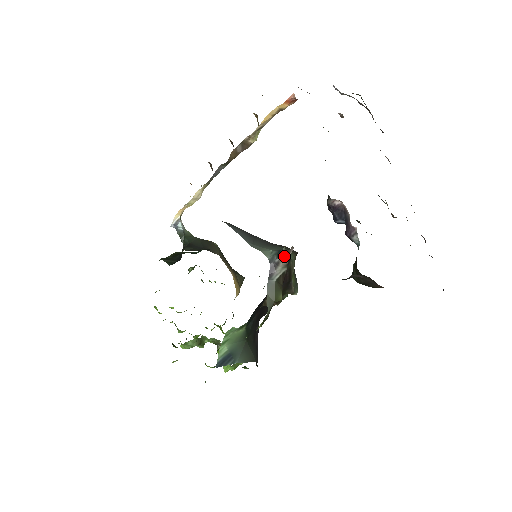
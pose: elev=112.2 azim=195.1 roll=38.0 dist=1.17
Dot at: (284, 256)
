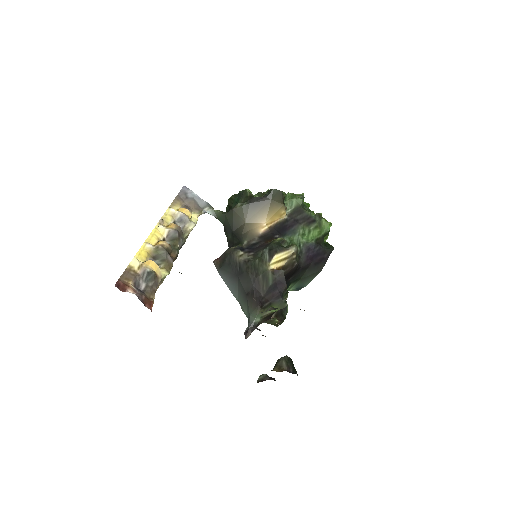
Dot at: occluded
